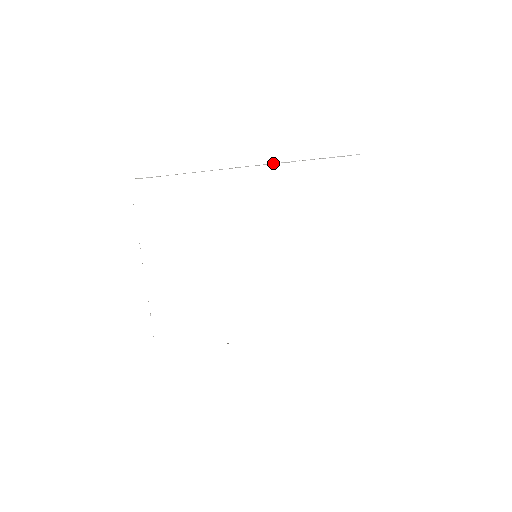
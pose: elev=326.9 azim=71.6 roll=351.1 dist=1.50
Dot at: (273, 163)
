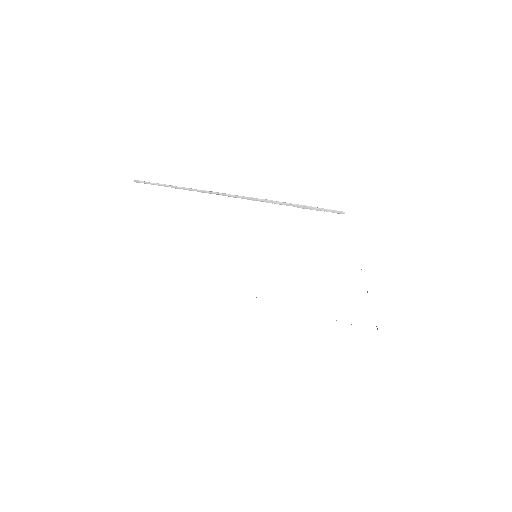
Dot at: (240, 196)
